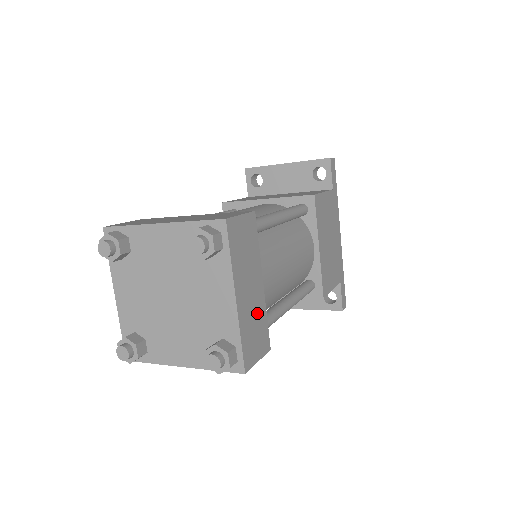
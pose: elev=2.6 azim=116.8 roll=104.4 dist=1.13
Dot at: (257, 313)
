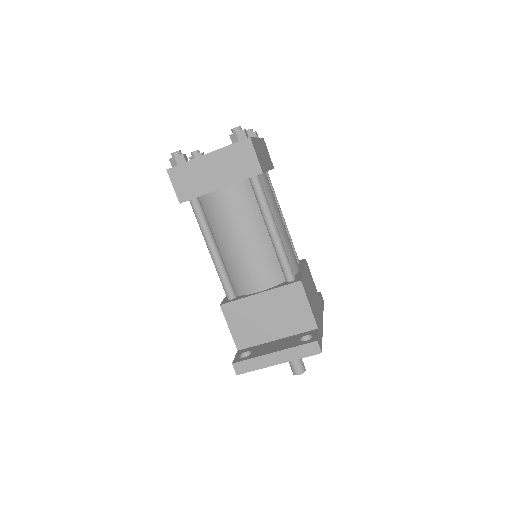
Dot at: (263, 160)
